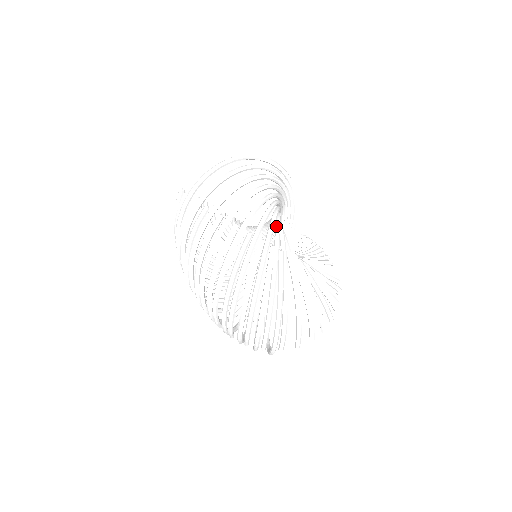
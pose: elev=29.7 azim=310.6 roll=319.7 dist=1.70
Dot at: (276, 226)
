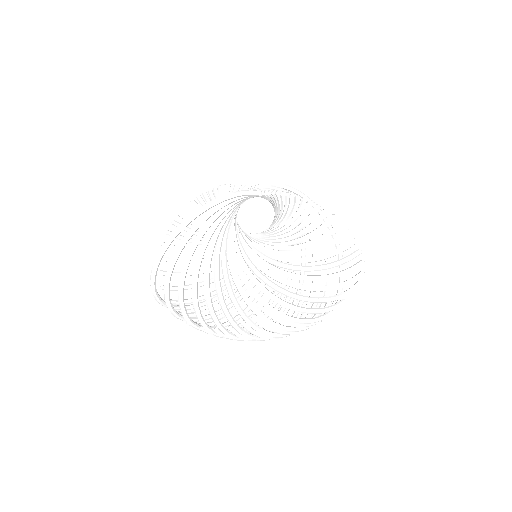
Dot at: occluded
